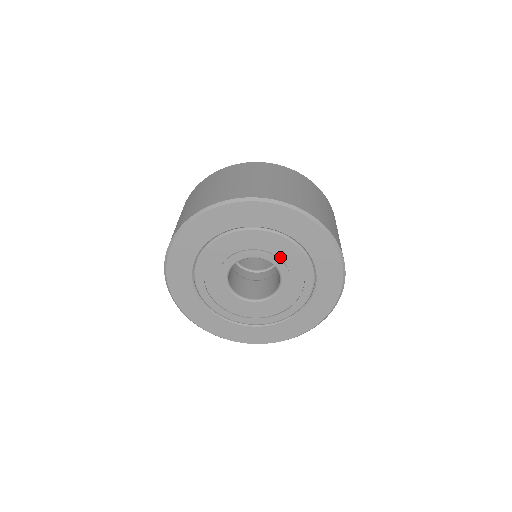
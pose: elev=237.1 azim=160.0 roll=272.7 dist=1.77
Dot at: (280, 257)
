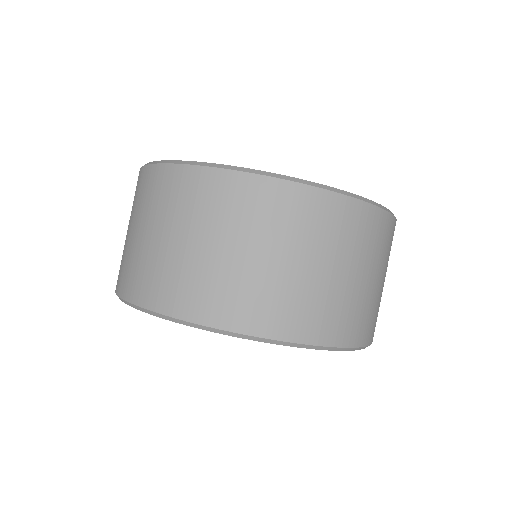
Dot at: occluded
